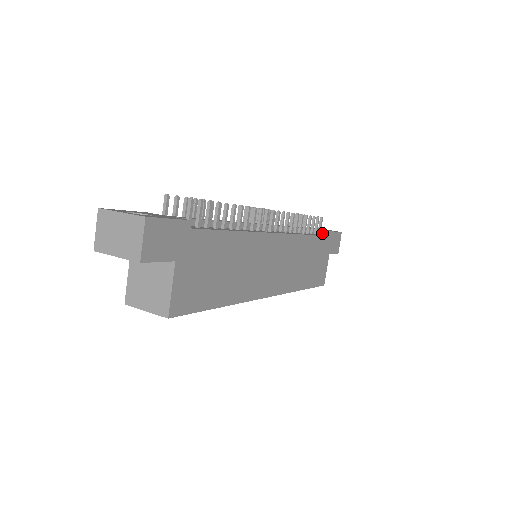
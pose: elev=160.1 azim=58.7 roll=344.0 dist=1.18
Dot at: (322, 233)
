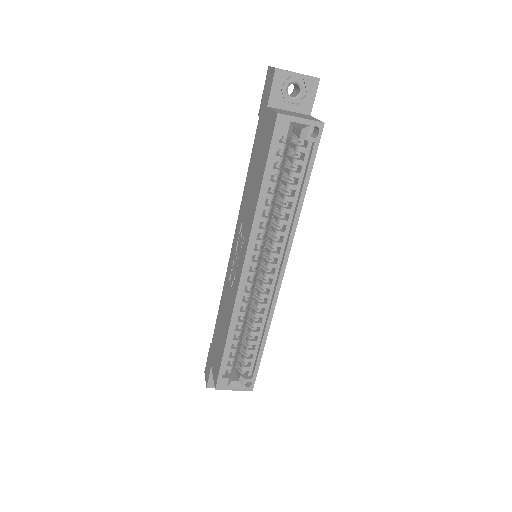
Dot at: occluded
